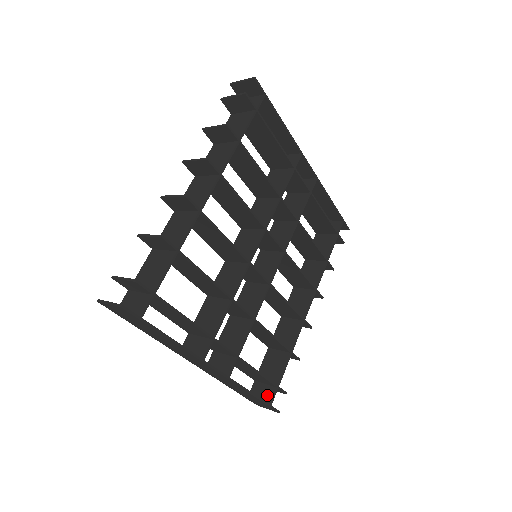
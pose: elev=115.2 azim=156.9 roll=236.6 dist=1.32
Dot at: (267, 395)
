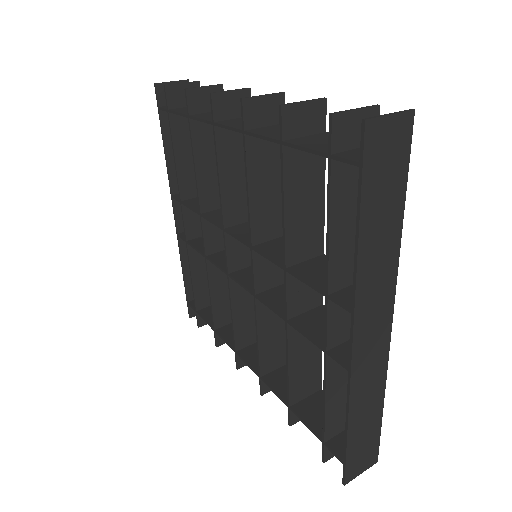
Dot at: occluded
